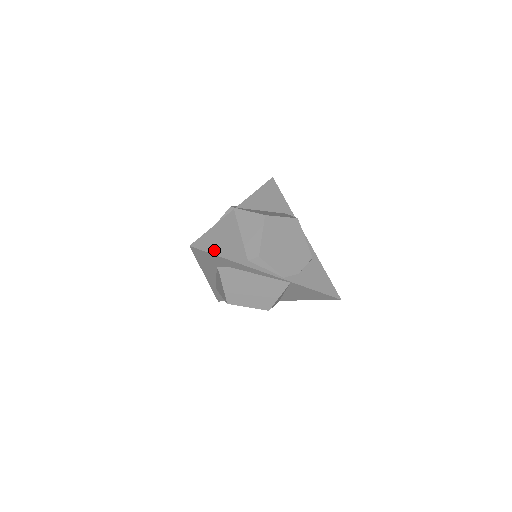
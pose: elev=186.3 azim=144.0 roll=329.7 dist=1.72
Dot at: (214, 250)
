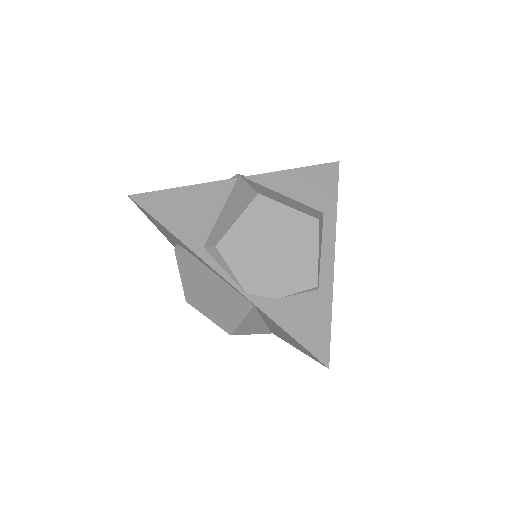
Dot at: (161, 214)
